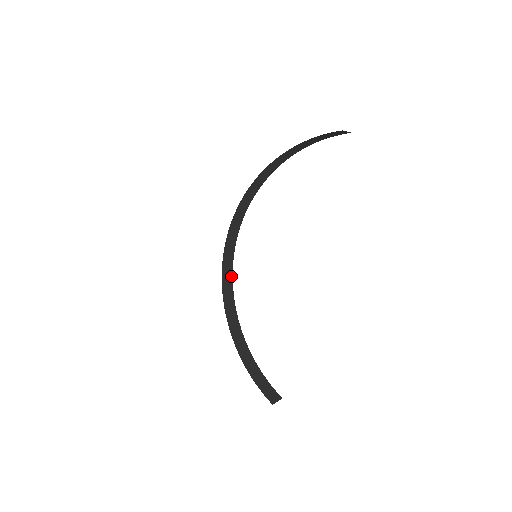
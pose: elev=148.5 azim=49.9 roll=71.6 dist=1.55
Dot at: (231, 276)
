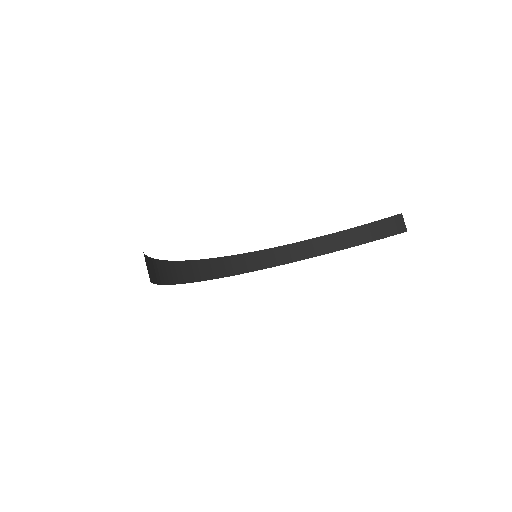
Dot at: (201, 279)
